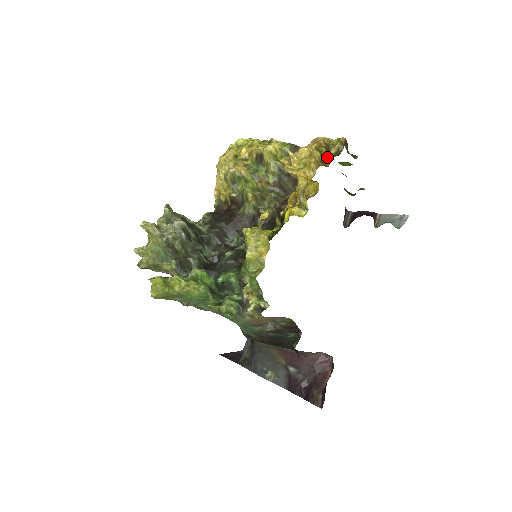
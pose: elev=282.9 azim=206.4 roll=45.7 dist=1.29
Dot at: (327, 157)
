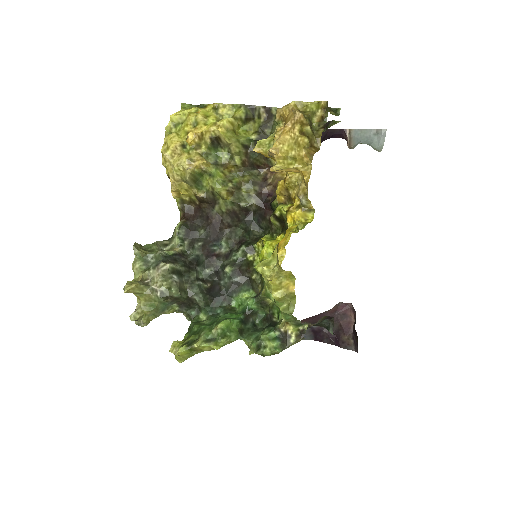
Dot at: (314, 136)
